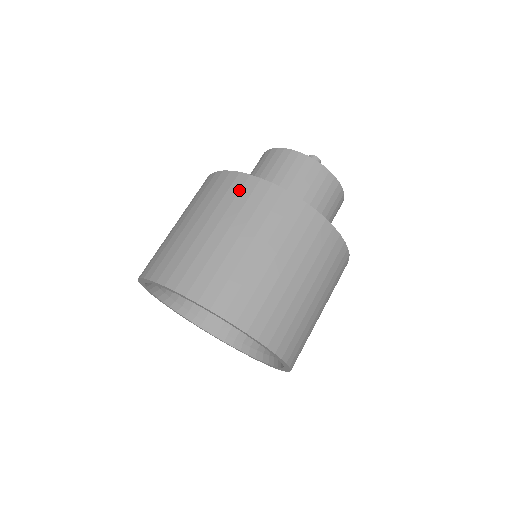
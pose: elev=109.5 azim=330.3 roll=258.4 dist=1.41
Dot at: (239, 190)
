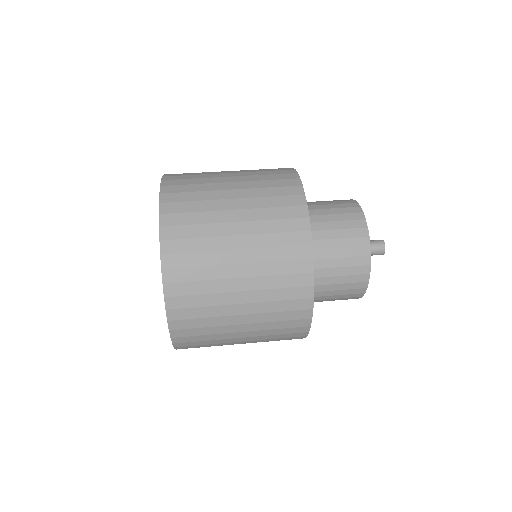
Dot at: (282, 186)
